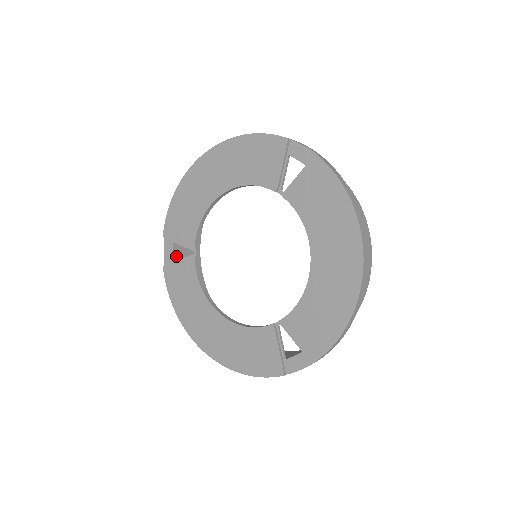
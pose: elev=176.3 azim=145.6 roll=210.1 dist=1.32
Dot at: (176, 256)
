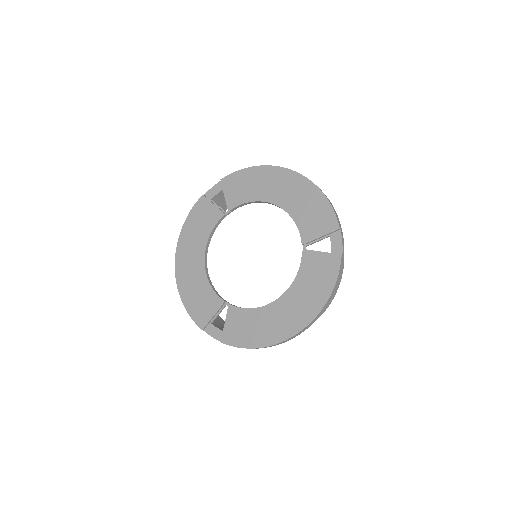
Dot at: (216, 198)
